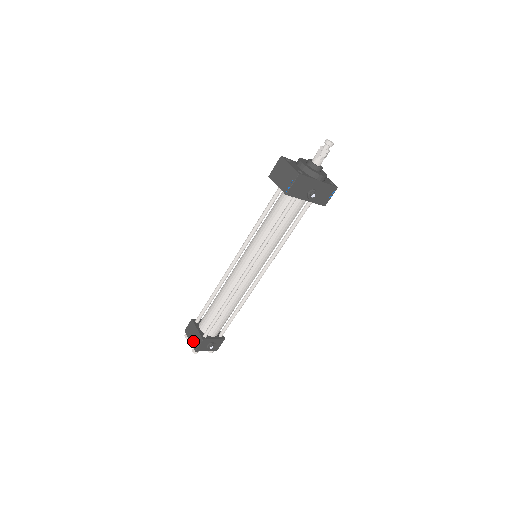
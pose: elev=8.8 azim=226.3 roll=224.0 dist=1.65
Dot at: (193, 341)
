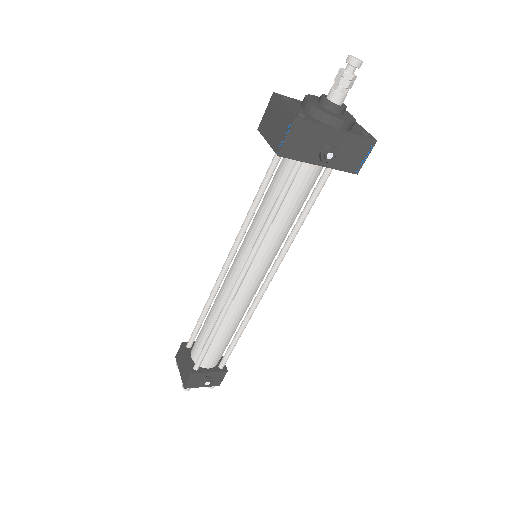
Dot at: (182, 373)
